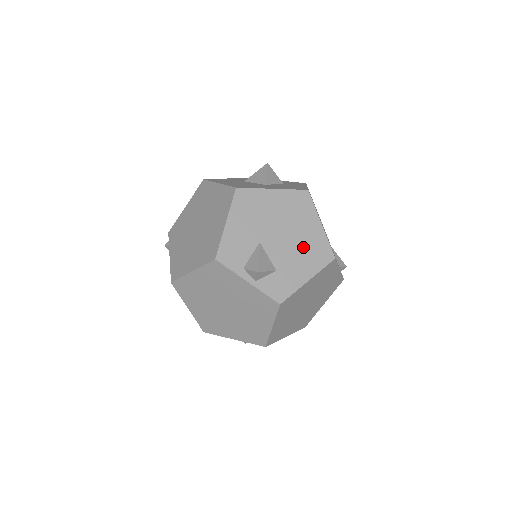
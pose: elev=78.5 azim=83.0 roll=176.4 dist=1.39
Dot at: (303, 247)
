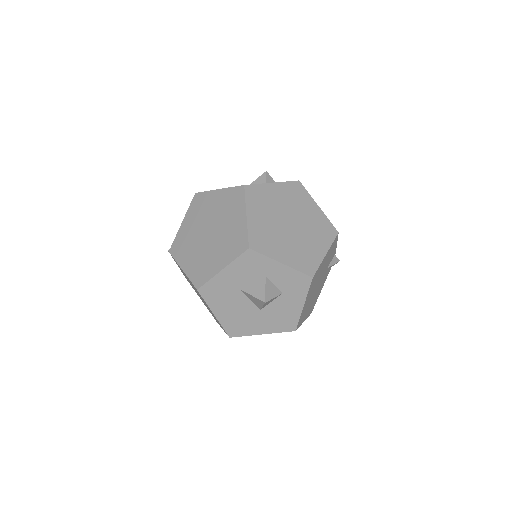
Dot at: occluded
